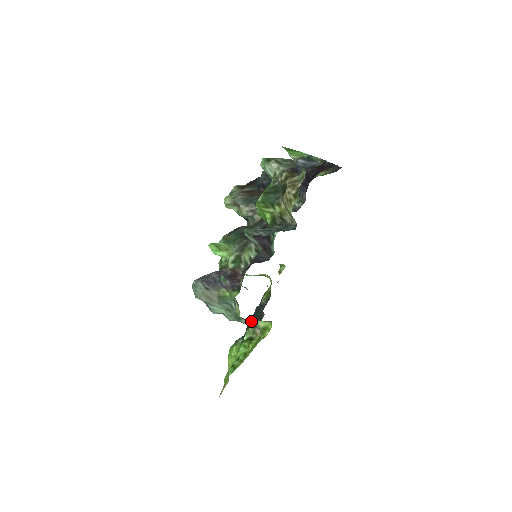
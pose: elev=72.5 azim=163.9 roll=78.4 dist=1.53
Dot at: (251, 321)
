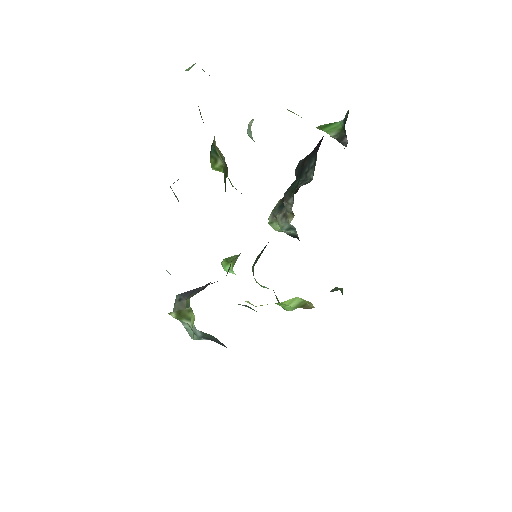
Dot at: occluded
